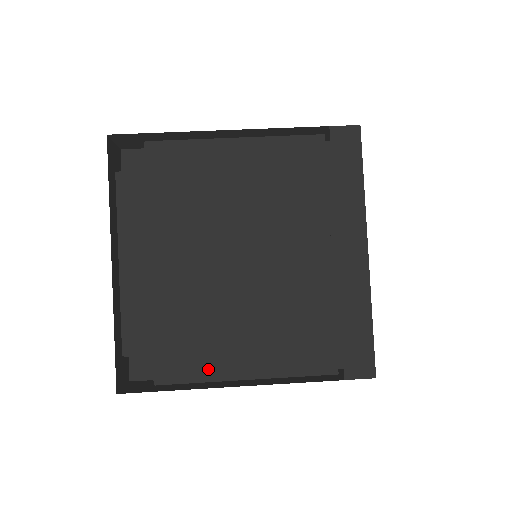
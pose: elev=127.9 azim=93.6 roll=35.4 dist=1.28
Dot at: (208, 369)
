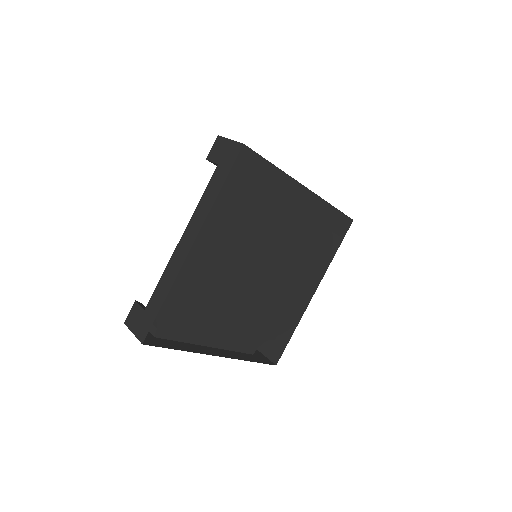
Dot at: (286, 307)
